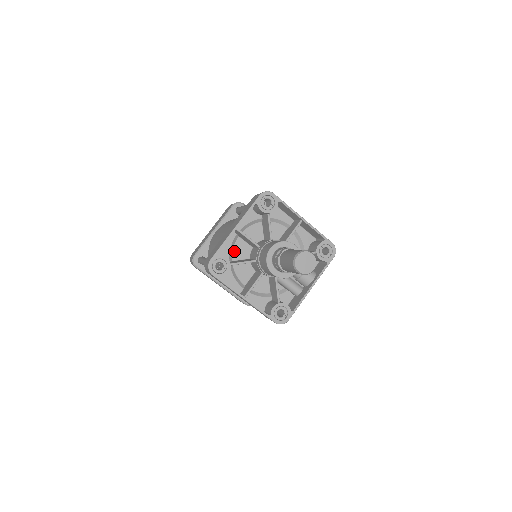
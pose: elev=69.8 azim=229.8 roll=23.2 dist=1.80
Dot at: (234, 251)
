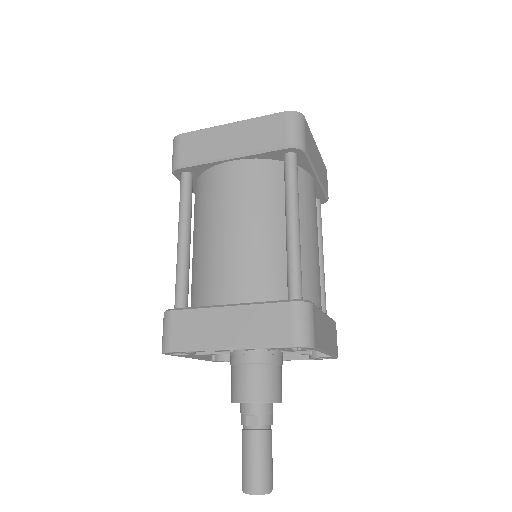
Dot at: occluded
